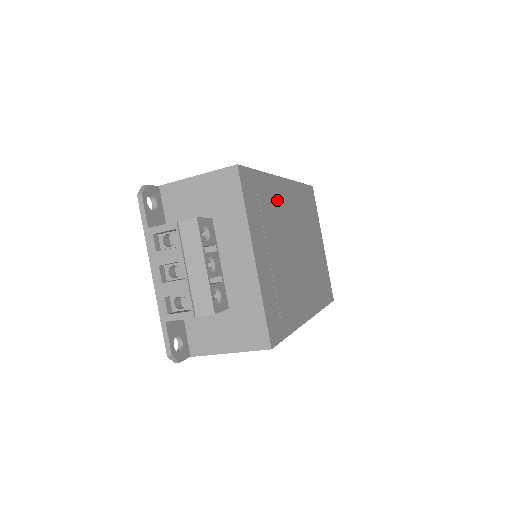
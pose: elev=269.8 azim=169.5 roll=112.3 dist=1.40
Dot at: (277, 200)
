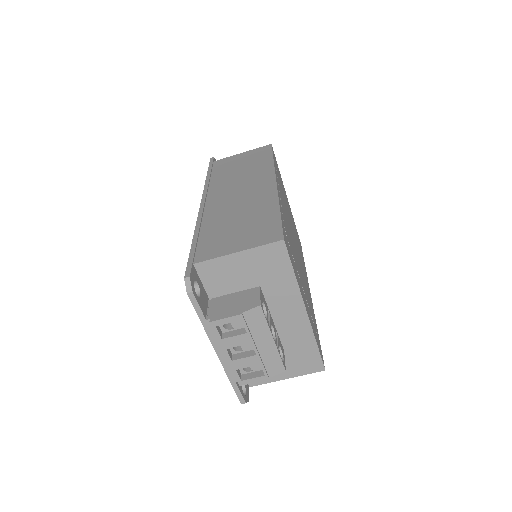
Dot at: (285, 218)
